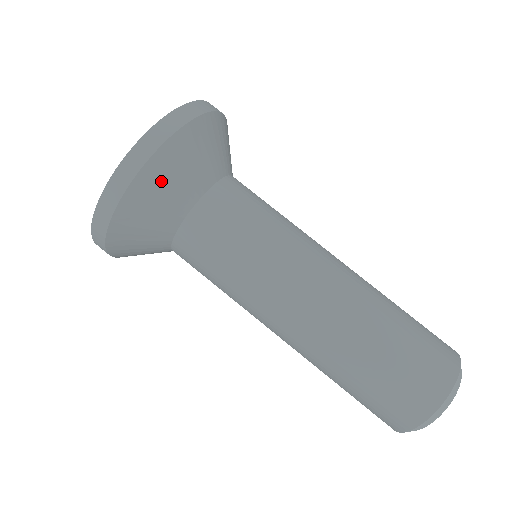
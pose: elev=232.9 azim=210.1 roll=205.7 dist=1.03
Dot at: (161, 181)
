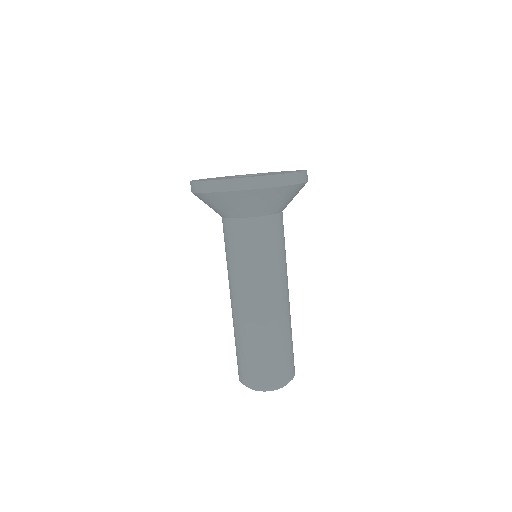
Dot at: (280, 196)
